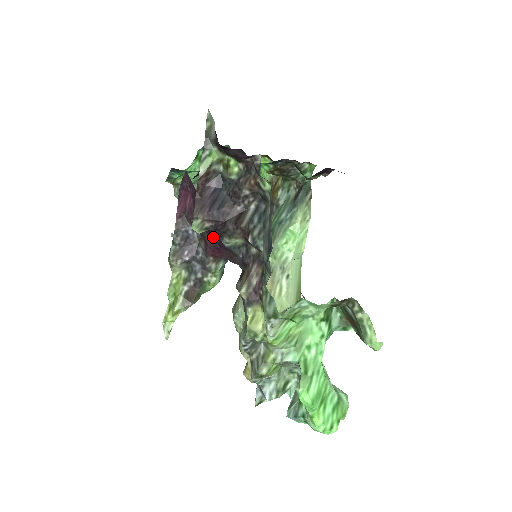
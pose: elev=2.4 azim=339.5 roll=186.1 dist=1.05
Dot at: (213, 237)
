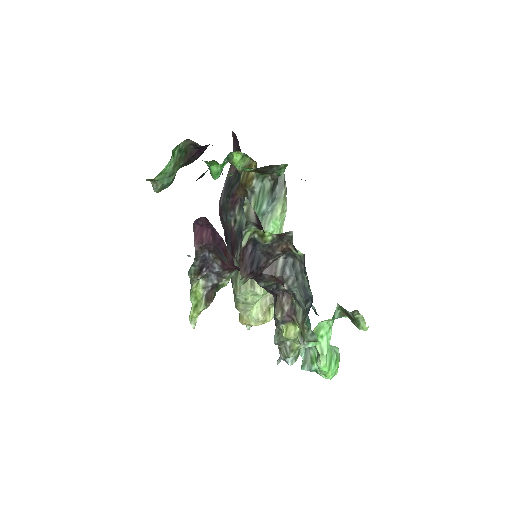
Dot at: occluded
